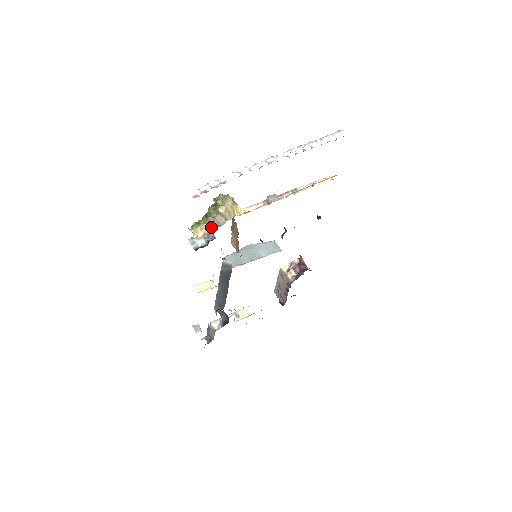
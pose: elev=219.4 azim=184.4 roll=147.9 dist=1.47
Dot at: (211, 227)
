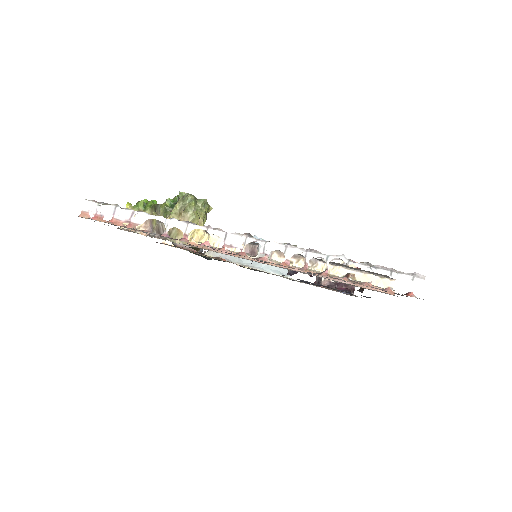
Dot at: (151, 227)
